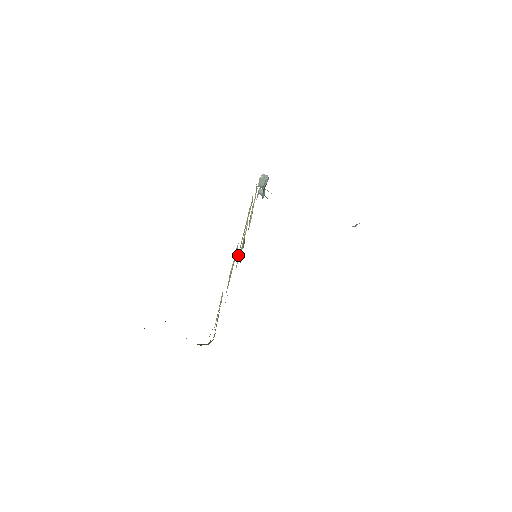
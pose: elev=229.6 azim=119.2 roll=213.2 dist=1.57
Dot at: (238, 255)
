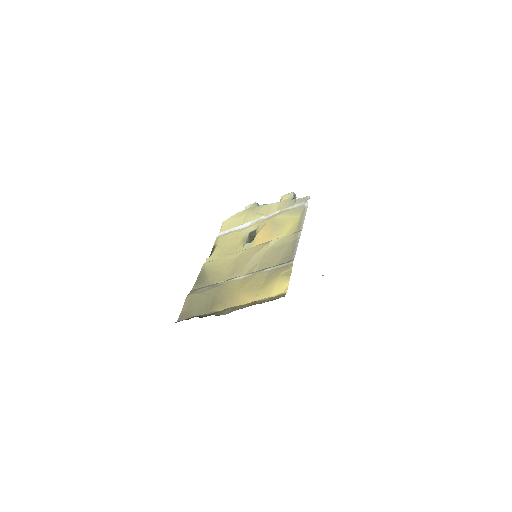
Dot at: (246, 246)
